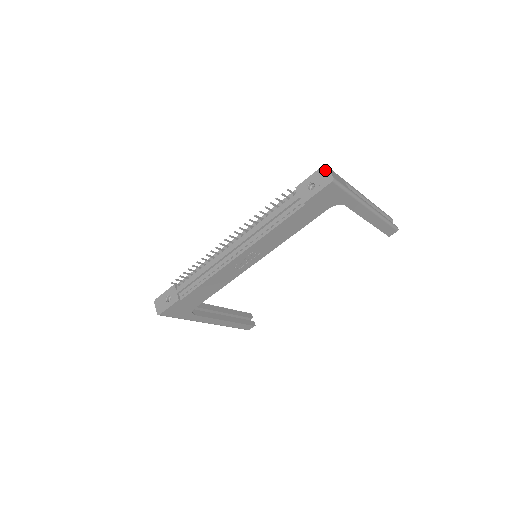
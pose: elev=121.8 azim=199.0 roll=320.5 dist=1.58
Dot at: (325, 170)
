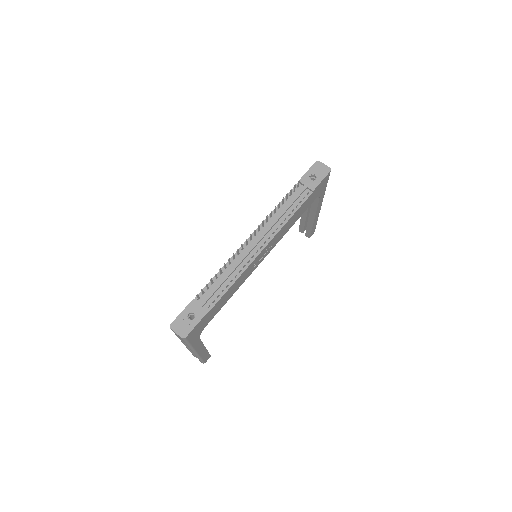
Dot at: (320, 164)
